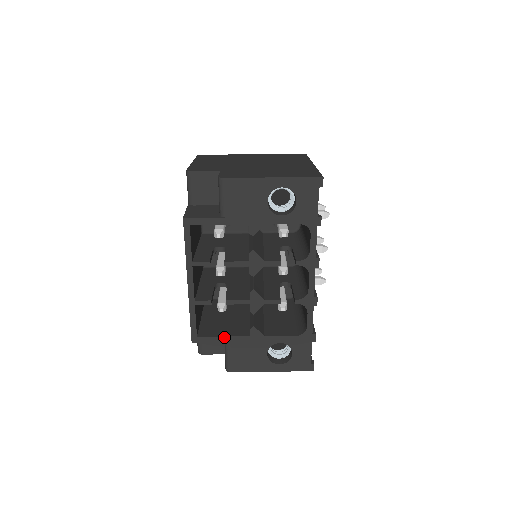
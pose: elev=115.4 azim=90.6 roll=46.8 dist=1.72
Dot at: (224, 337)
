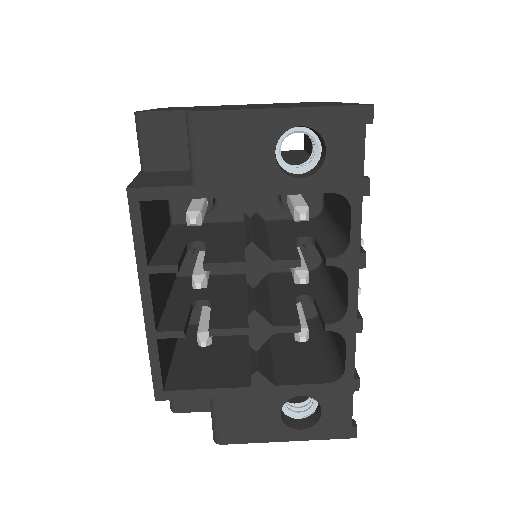
Dot at: (208, 390)
